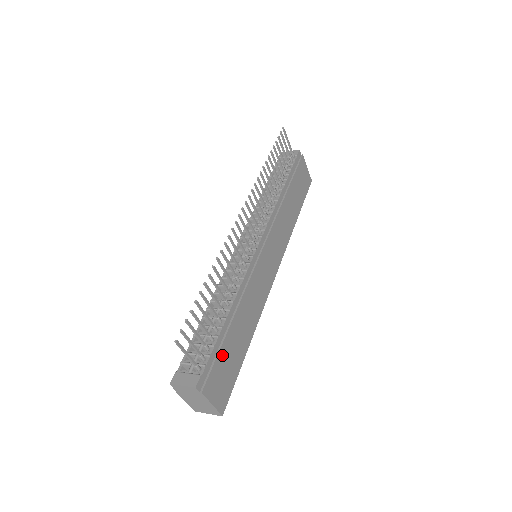
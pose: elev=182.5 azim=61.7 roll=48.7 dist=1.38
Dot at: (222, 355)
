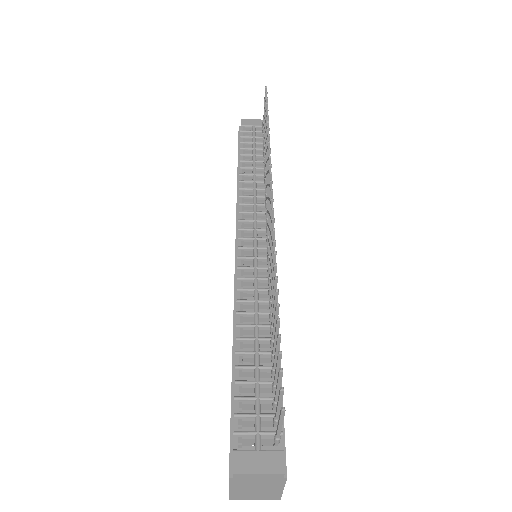
Dot at: occluded
